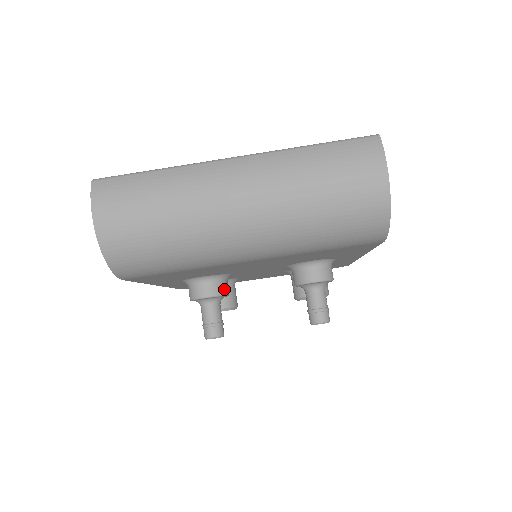
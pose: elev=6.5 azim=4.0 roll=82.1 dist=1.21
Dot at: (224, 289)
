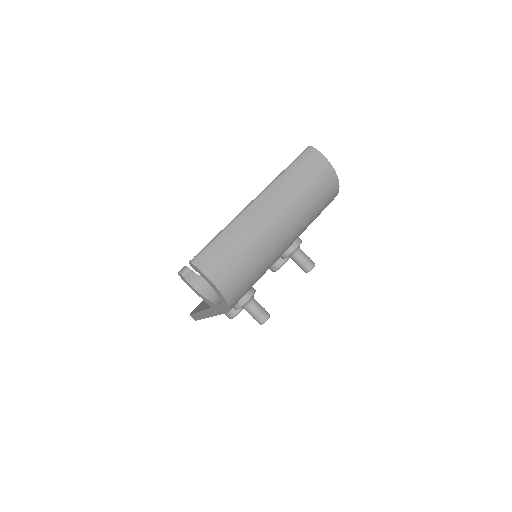
Dot at: (253, 288)
